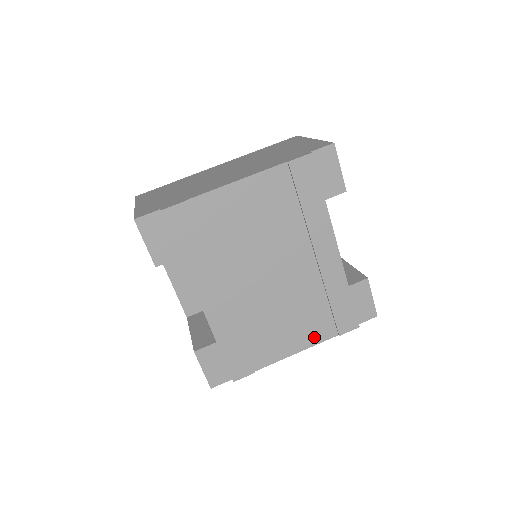
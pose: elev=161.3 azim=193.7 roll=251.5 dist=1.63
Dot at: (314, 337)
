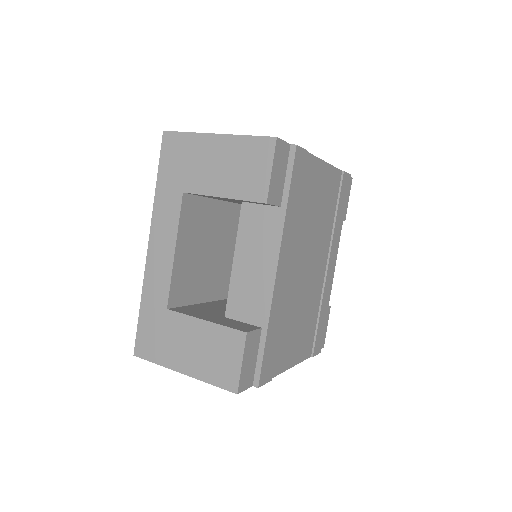
Dot at: (303, 352)
